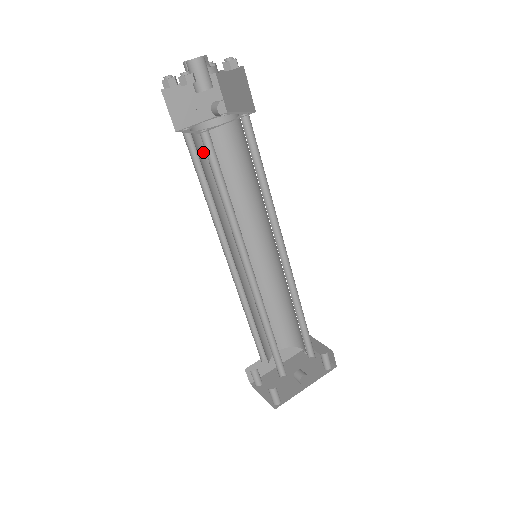
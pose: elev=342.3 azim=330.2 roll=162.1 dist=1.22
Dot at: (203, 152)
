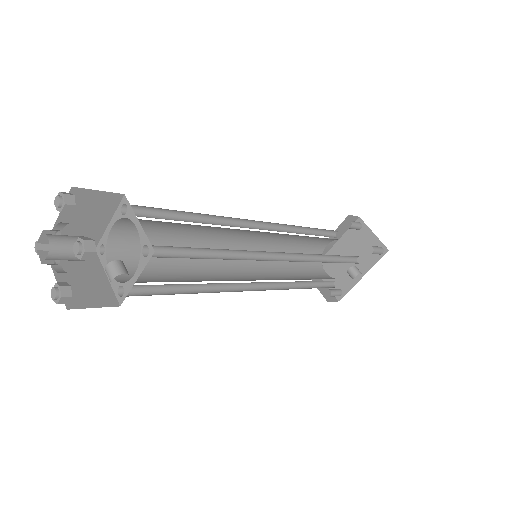
Dot at: (136, 243)
